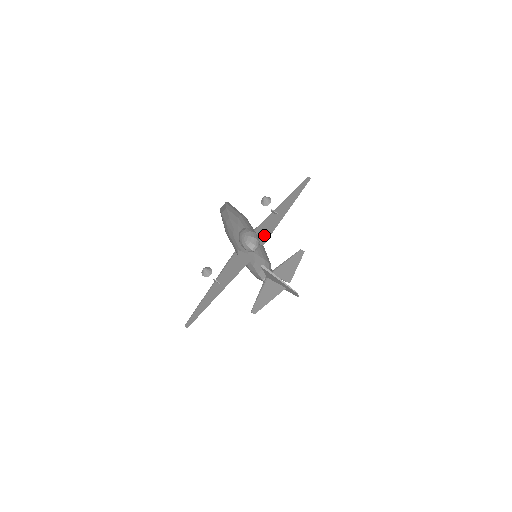
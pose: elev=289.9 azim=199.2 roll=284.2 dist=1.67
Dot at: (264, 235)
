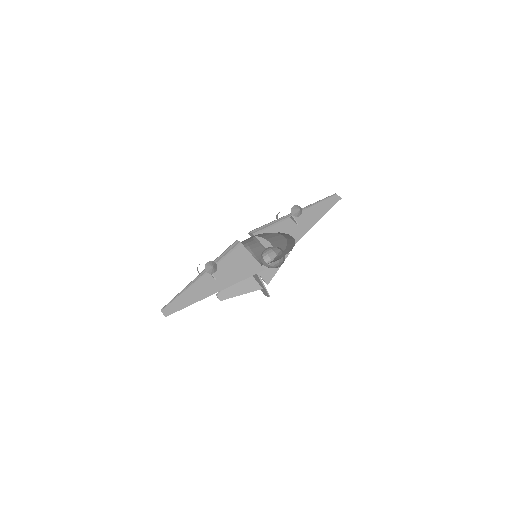
Dot at: occluded
